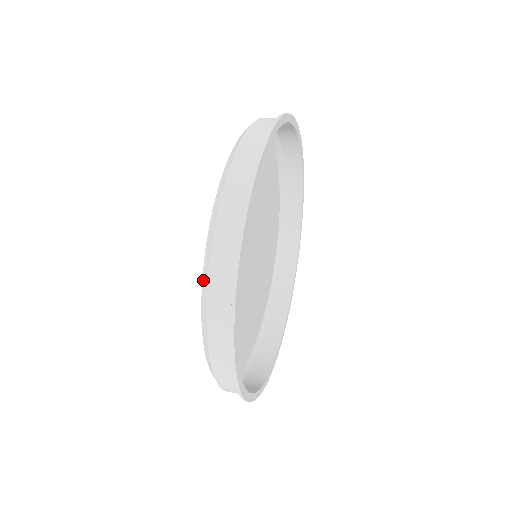
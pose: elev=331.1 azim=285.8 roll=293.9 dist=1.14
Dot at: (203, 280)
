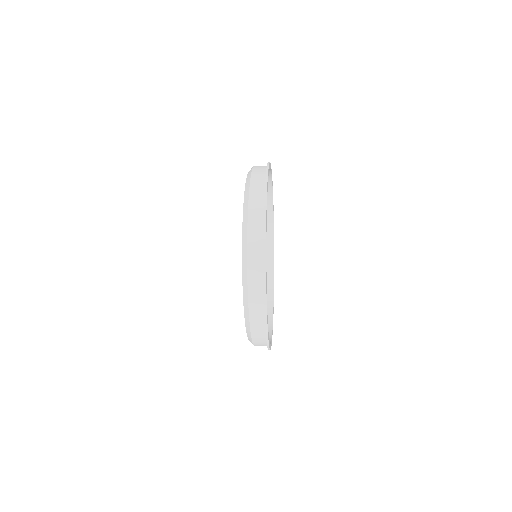
Dot at: (246, 187)
